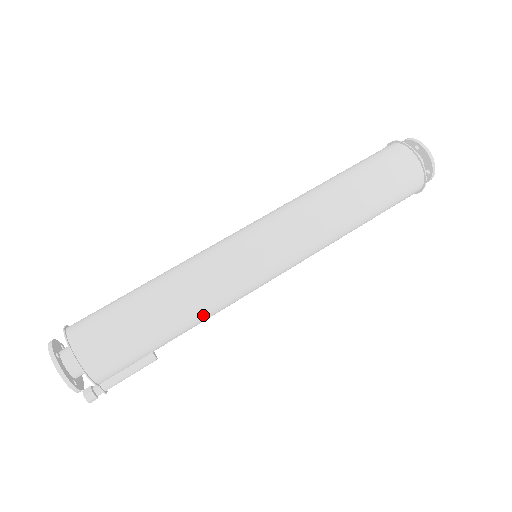
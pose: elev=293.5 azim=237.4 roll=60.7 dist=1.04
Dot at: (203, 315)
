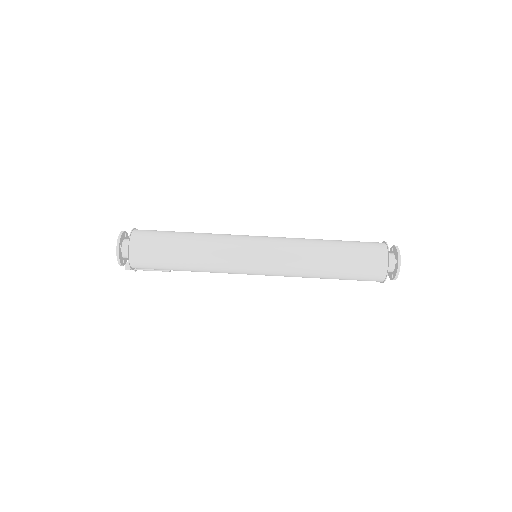
Dot at: occluded
